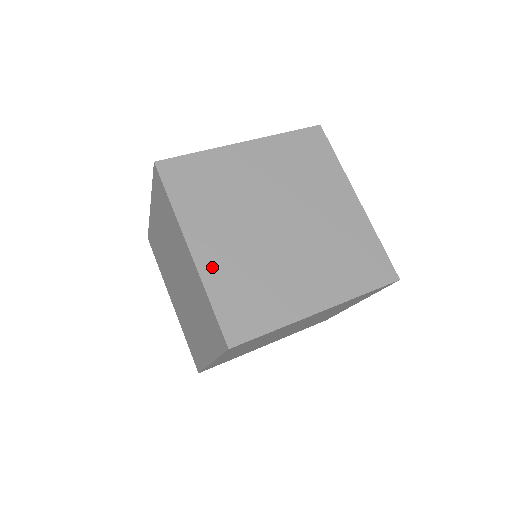
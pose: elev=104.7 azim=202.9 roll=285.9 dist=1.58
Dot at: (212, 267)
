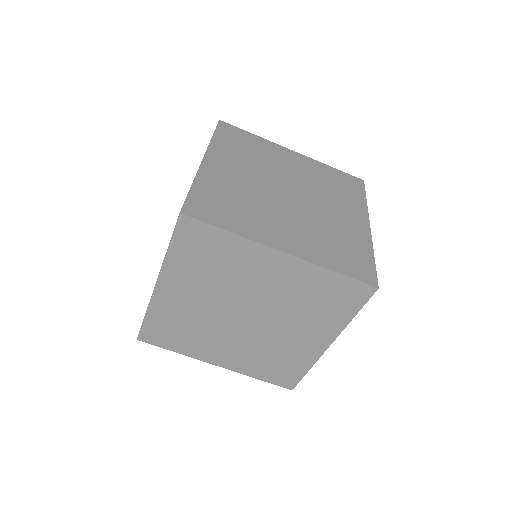
Dot at: (306, 251)
